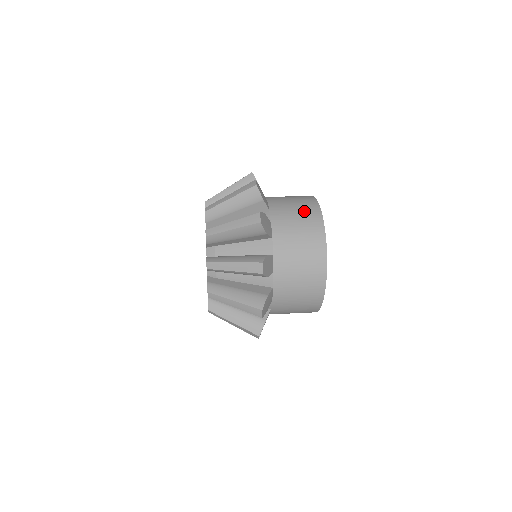
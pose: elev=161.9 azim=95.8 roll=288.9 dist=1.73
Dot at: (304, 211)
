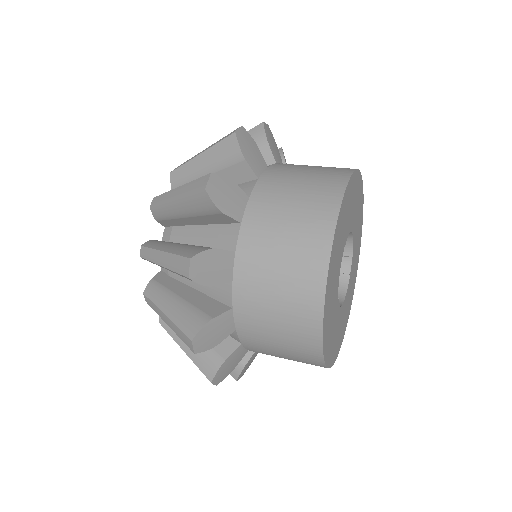
Dot at: (314, 186)
